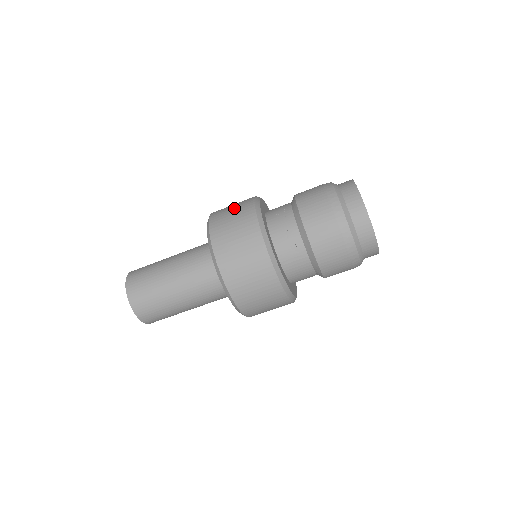
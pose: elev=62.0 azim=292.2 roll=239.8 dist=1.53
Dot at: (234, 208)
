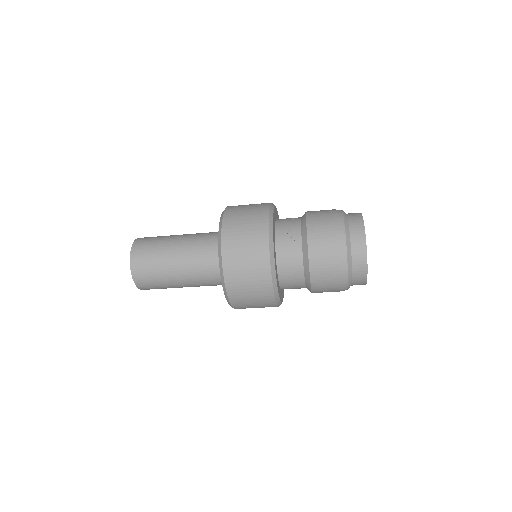
Dot at: (249, 209)
